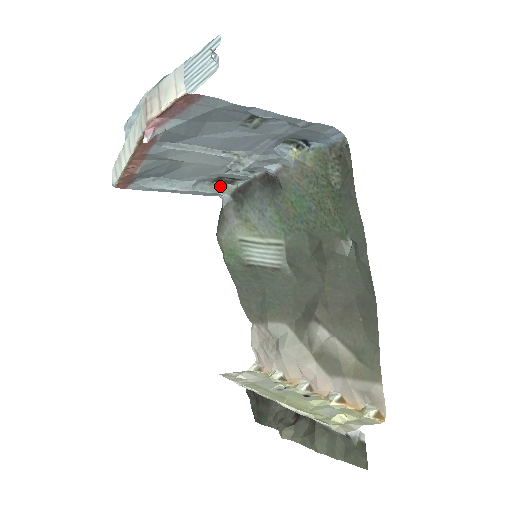
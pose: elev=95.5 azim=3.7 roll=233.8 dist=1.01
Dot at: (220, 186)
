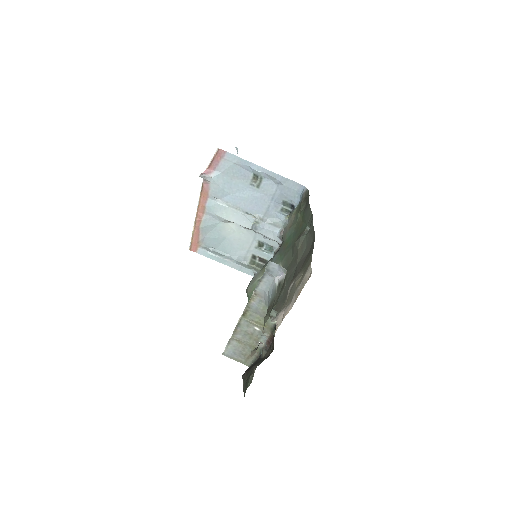
Dot at: (255, 268)
